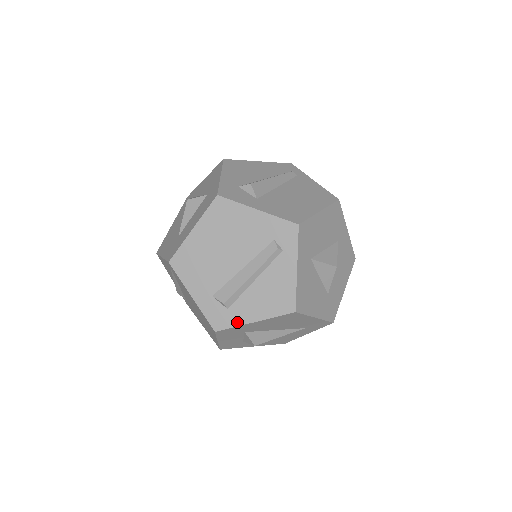
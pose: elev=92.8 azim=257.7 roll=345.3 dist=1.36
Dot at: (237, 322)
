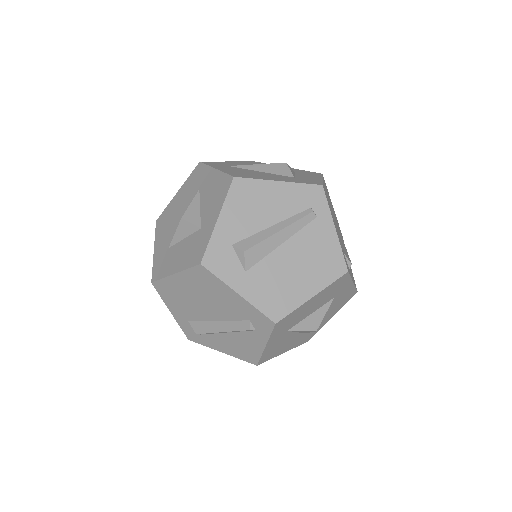
Dot at: (207, 345)
